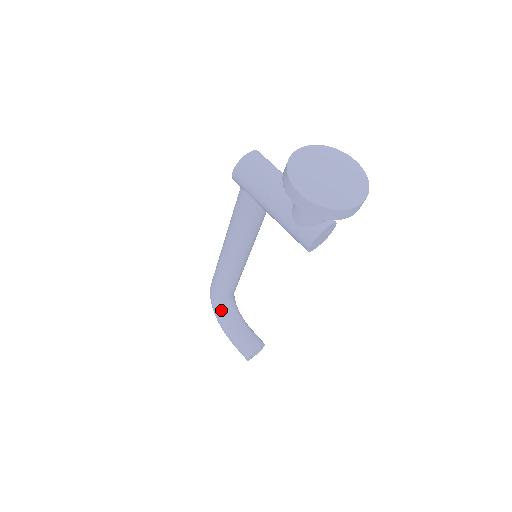
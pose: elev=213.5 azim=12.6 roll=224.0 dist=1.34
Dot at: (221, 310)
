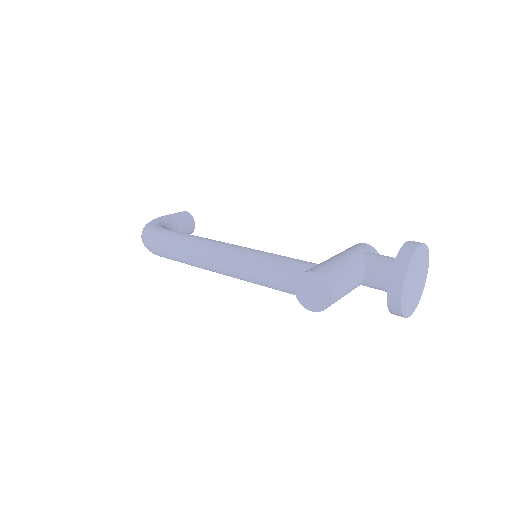
Dot at: occluded
